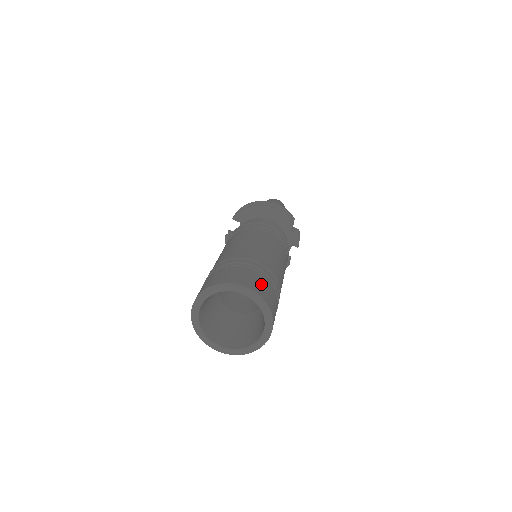
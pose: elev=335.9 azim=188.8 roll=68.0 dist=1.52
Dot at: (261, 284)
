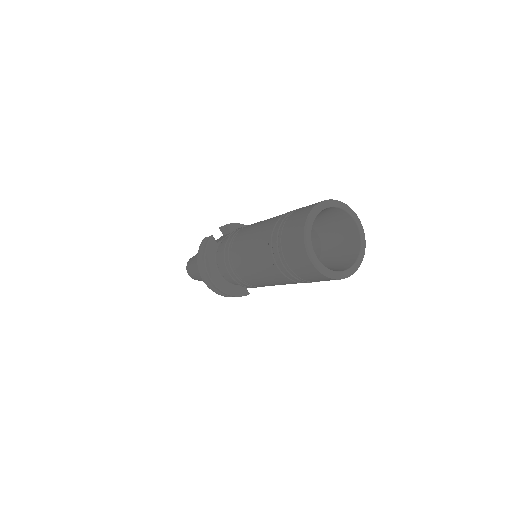
Dot at: occluded
